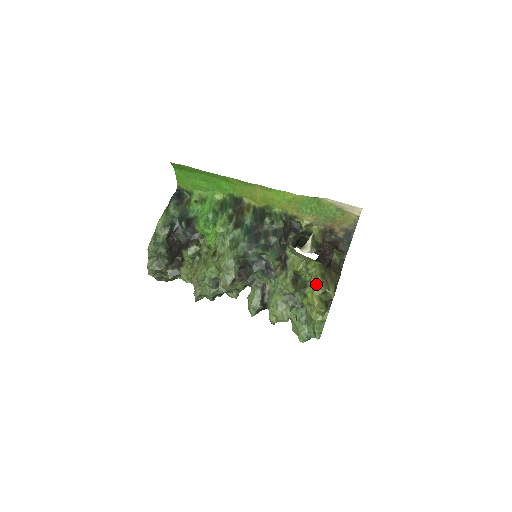
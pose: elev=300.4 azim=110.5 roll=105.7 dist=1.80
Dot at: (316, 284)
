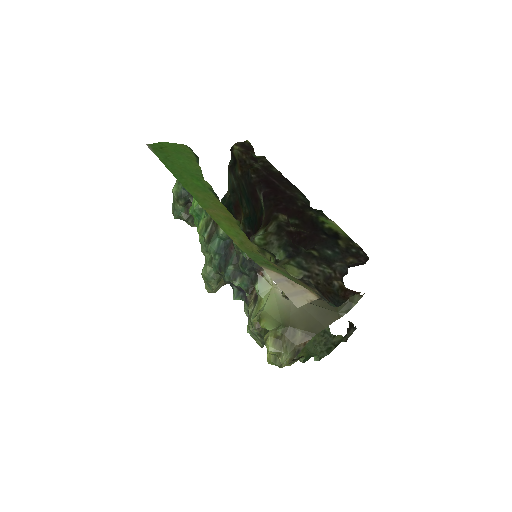
Dot at: occluded
